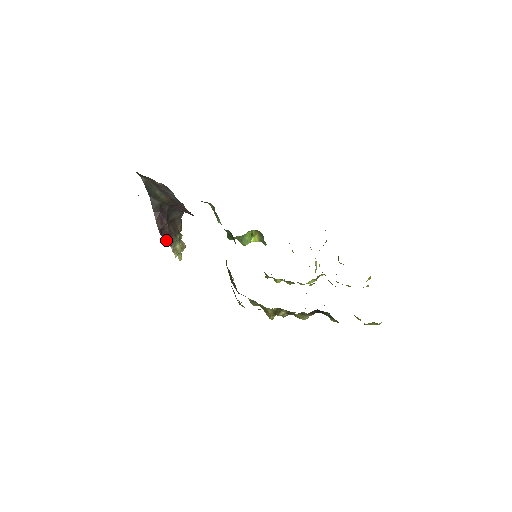
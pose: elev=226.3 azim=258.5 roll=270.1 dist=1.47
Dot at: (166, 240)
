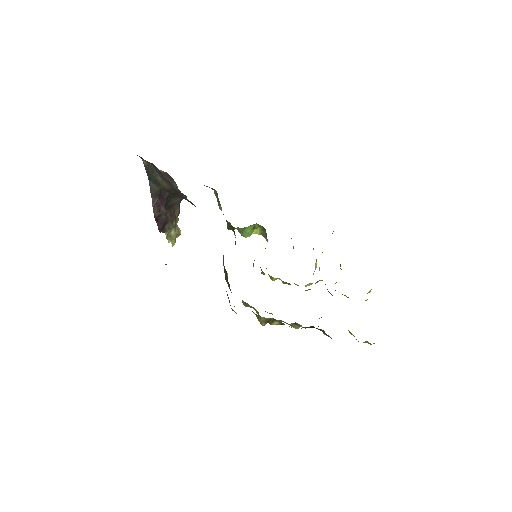
Dot at: (161, 227)
